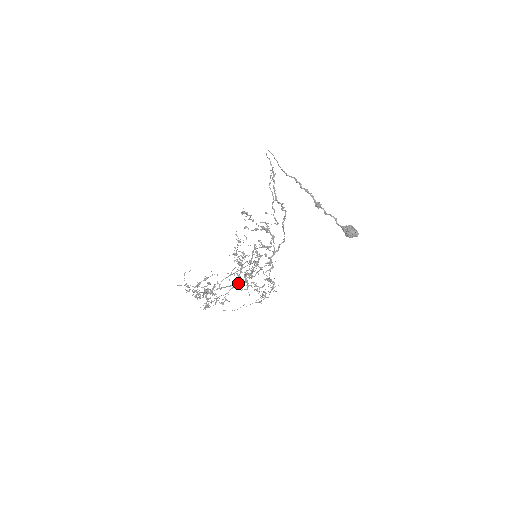
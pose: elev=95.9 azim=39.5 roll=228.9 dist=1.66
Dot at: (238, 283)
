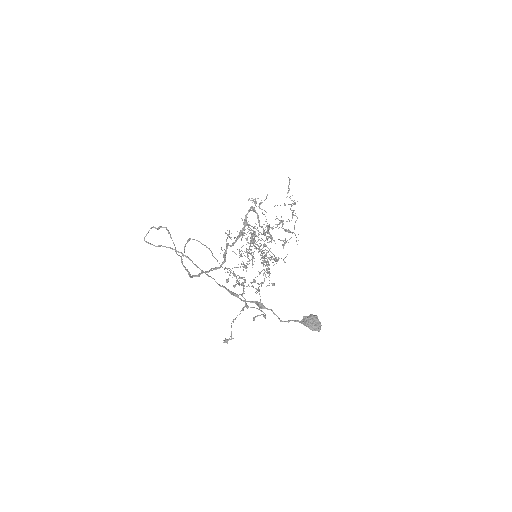
Dot at: occluded
